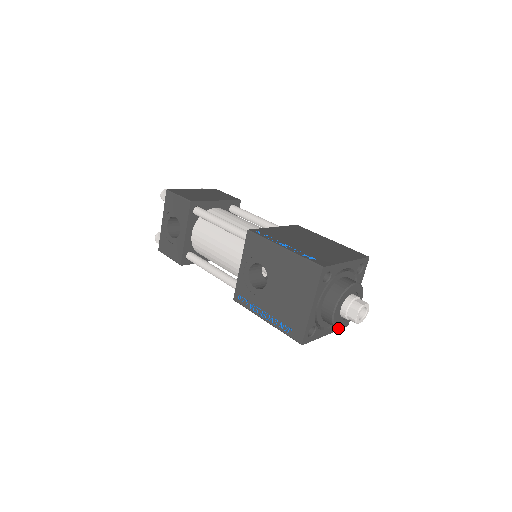
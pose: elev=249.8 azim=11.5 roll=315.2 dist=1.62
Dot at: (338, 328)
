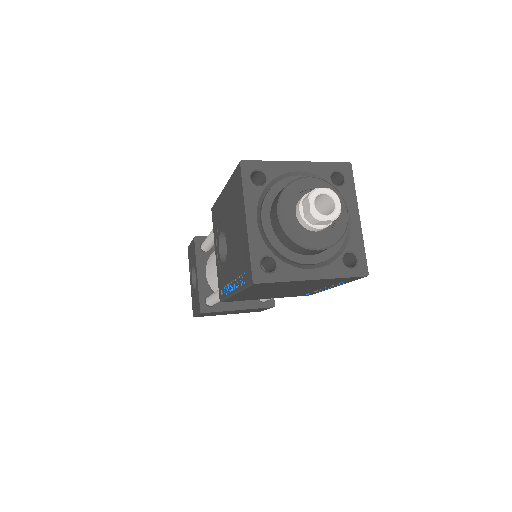
Dot at: (341, 274)
